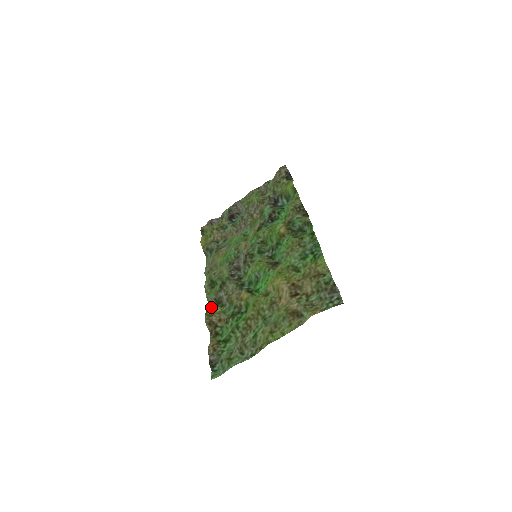
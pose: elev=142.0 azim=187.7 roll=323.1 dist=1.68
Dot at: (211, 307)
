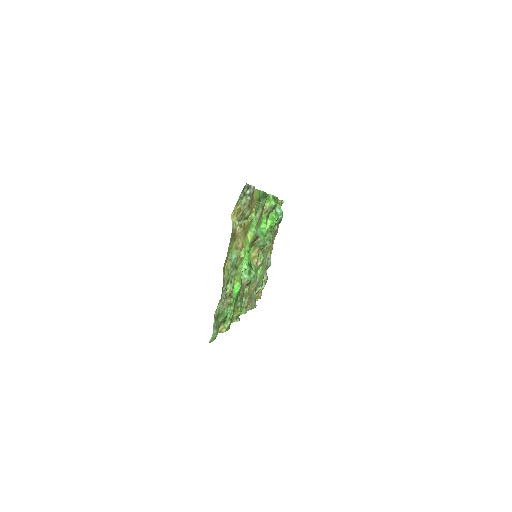
Dot at: (235, 317)
